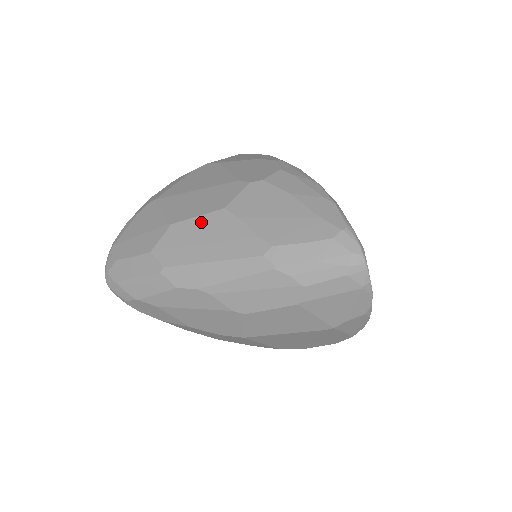
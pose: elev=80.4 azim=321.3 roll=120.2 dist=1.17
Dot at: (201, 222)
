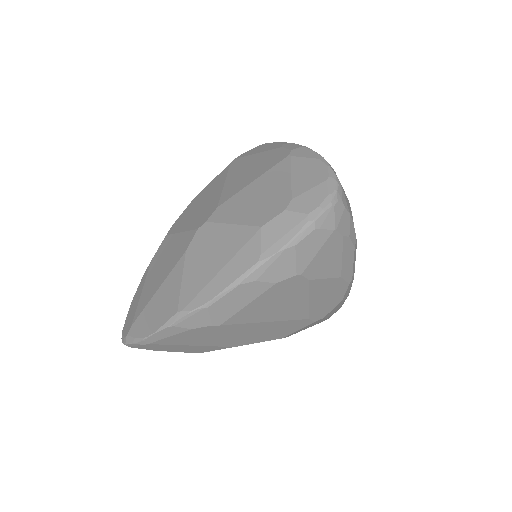
Dot at: occluded
